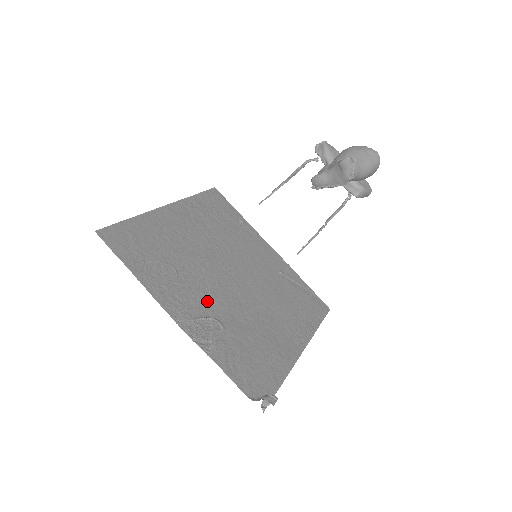
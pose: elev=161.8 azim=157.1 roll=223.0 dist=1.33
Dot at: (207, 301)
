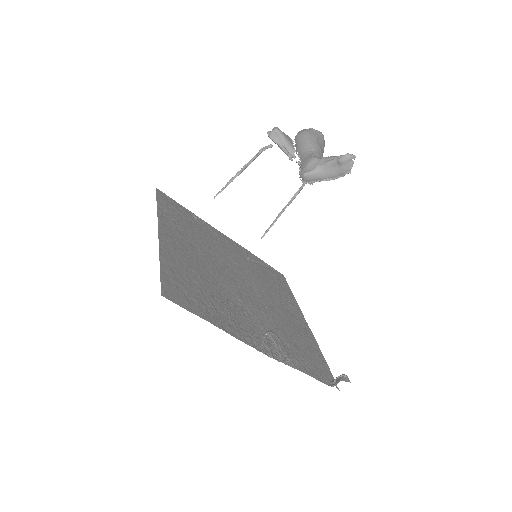
Dot at: (252, 318)
